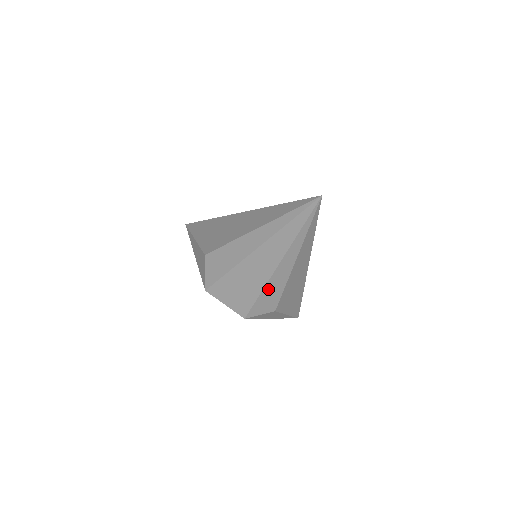
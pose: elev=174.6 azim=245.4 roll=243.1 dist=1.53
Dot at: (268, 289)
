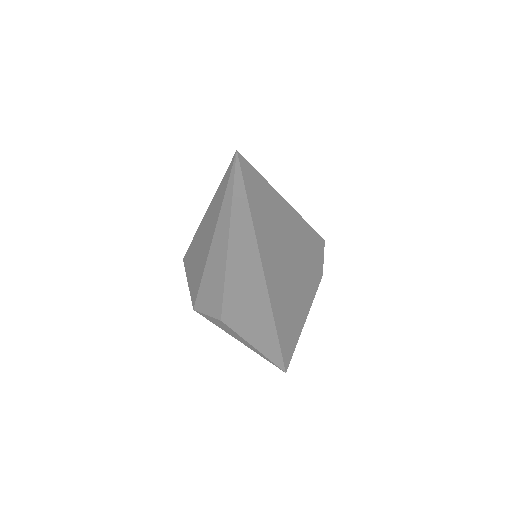
Dot at: (208, 279)
